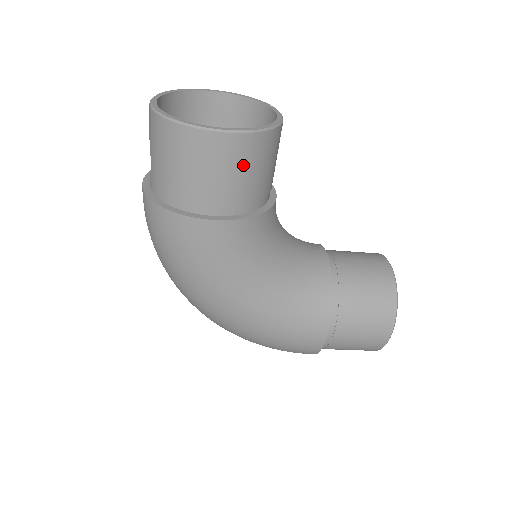
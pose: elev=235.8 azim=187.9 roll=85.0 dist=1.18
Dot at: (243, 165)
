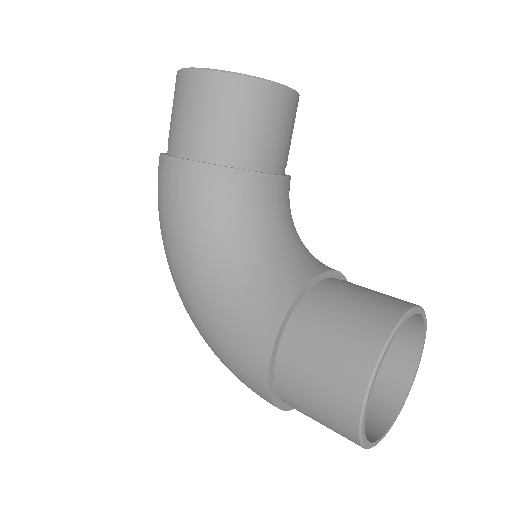
Dot at: (212, 105)
